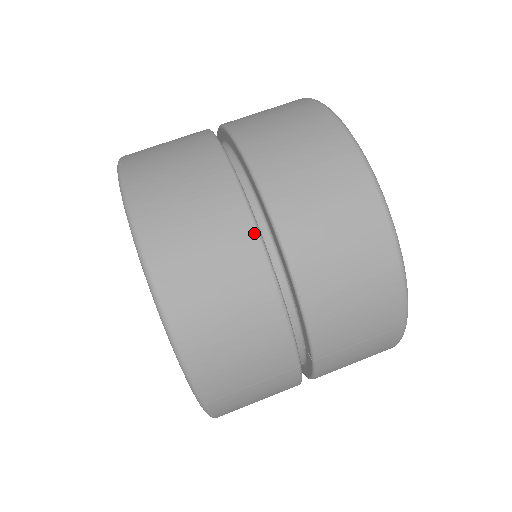
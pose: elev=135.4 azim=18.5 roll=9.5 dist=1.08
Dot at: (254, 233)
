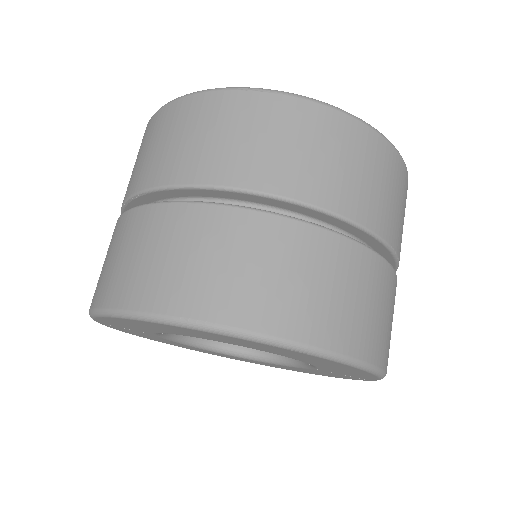
Dot at: (368, 252)
